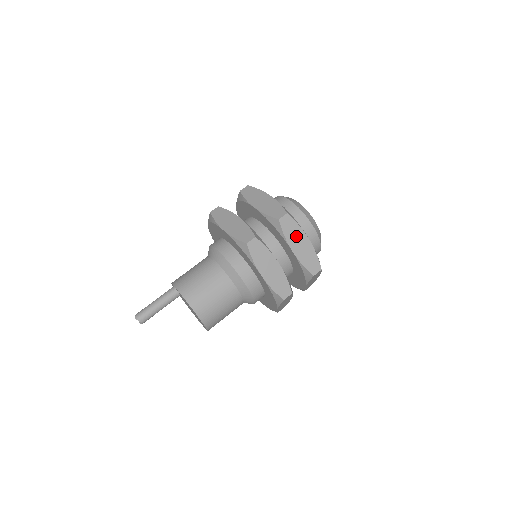
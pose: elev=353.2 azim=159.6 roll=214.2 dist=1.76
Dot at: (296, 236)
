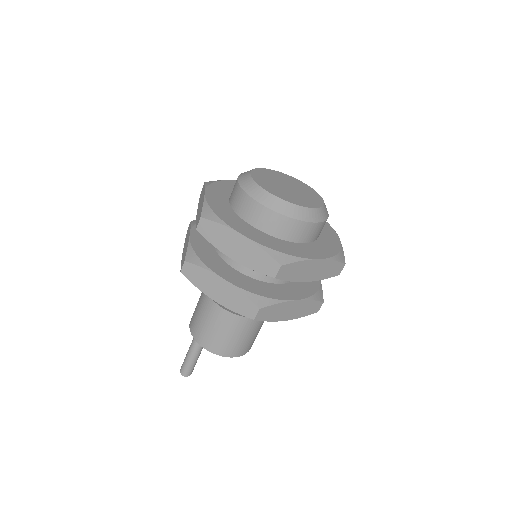
Dot at: (303, 270)
